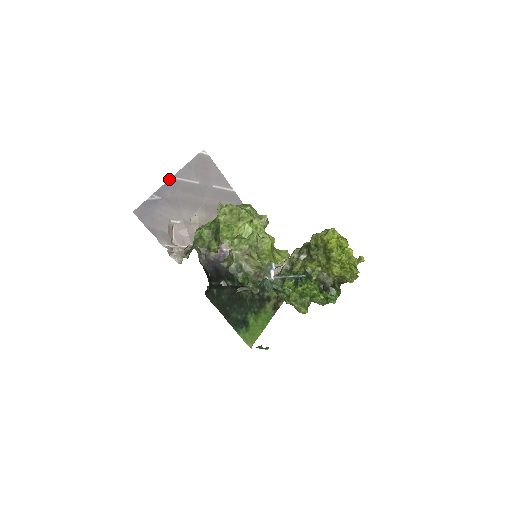
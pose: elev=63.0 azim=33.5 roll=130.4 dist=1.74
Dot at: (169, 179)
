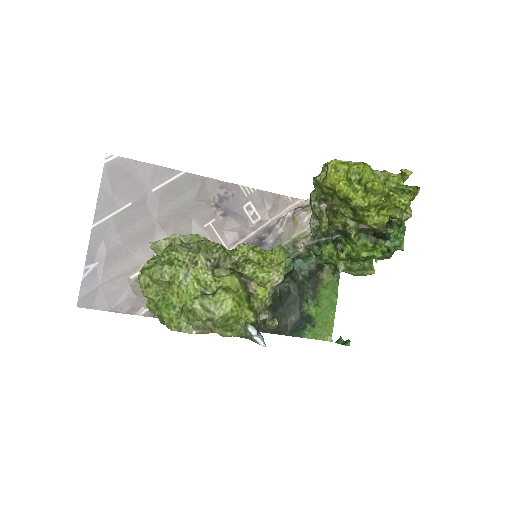
Dot at: occluded
